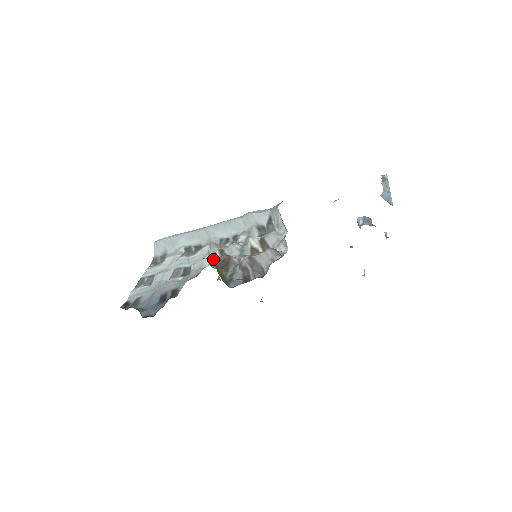
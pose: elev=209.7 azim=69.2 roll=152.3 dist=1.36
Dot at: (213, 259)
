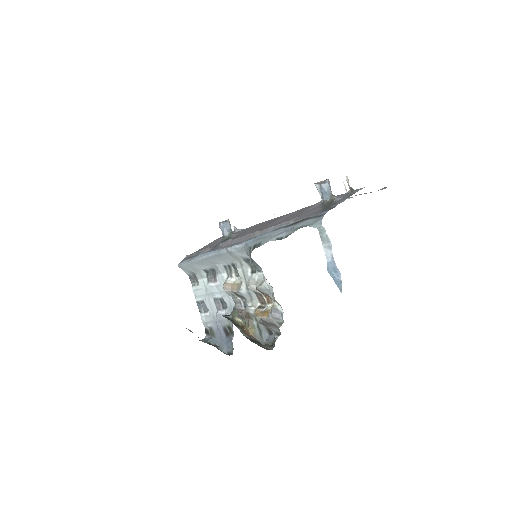
Dot at: (238, 317)
